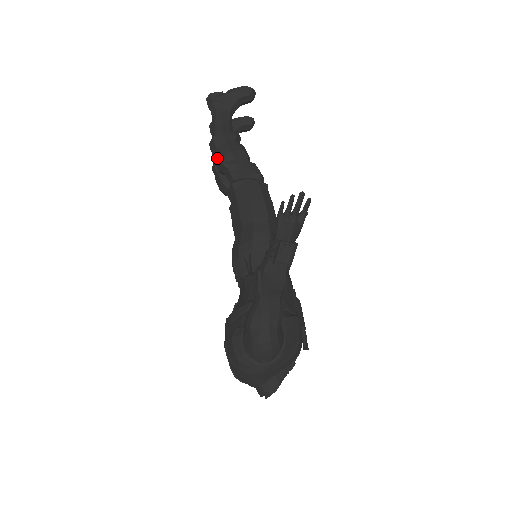
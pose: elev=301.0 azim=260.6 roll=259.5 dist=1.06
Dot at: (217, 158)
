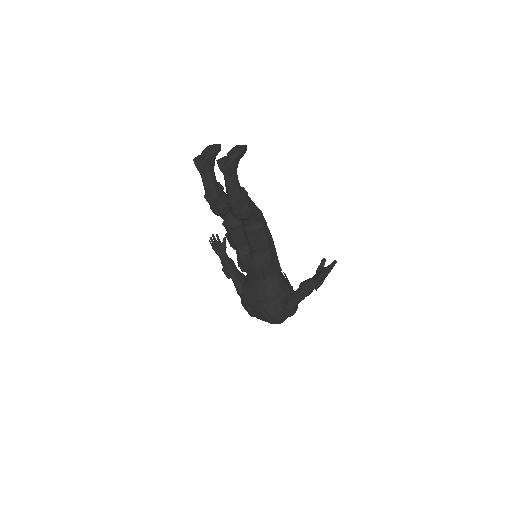
Dot at: (241, 215)
